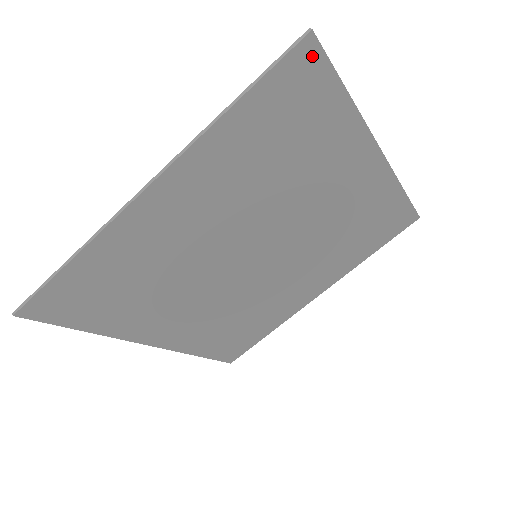
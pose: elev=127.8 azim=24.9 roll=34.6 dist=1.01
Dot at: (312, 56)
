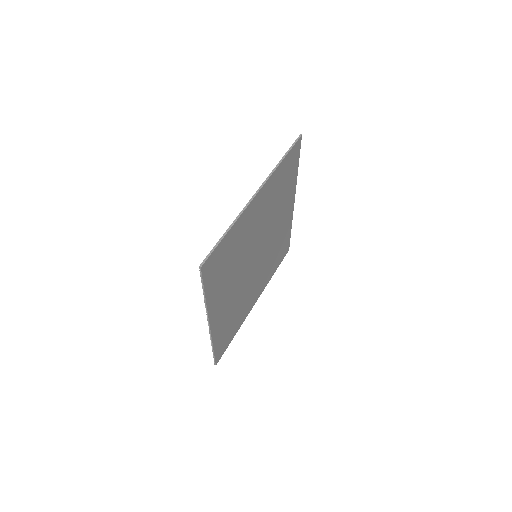
Dot at: (299, 145)
